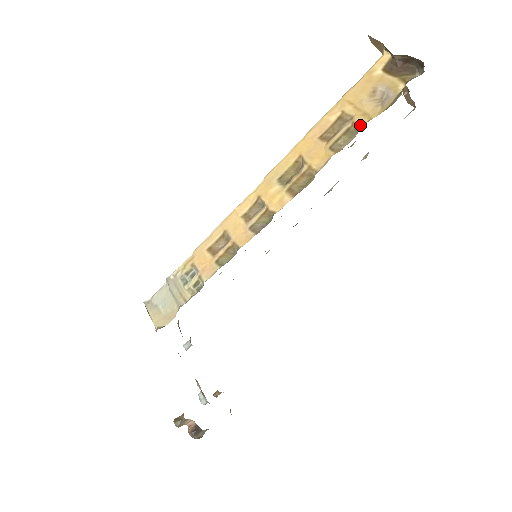
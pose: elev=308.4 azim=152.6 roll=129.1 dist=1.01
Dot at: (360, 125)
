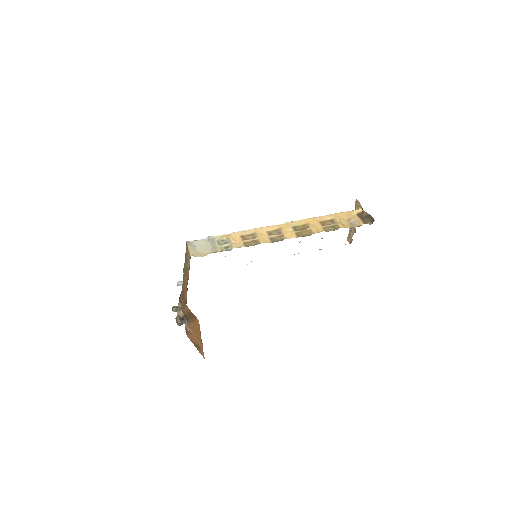
Dot at: (340, 227)
